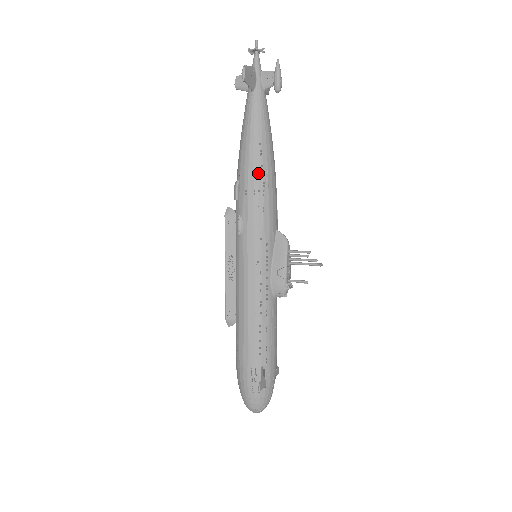
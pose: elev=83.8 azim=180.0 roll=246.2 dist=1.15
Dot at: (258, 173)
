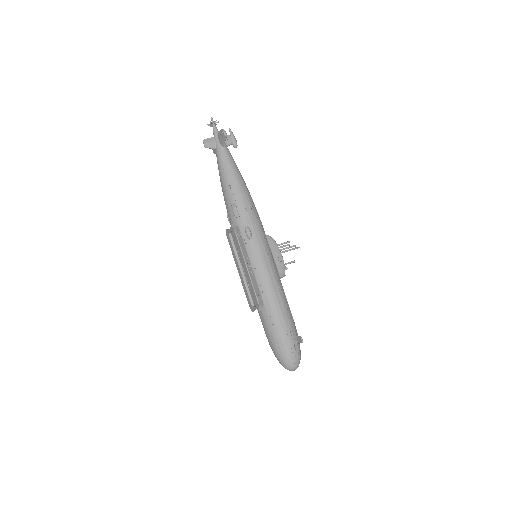
Dot at: (248, 196)
